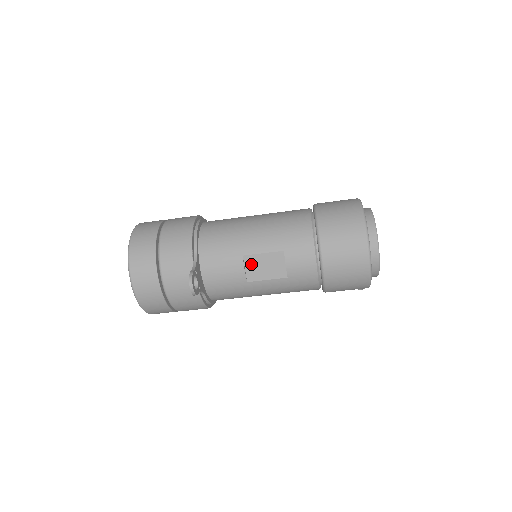
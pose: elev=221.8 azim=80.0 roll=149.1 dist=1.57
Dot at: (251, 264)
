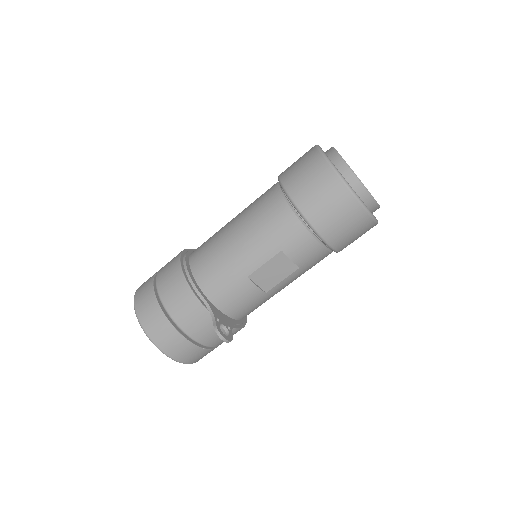
Dot at: (260, 278)
